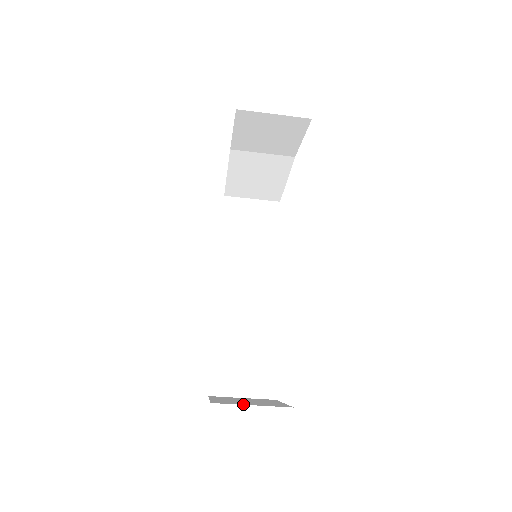
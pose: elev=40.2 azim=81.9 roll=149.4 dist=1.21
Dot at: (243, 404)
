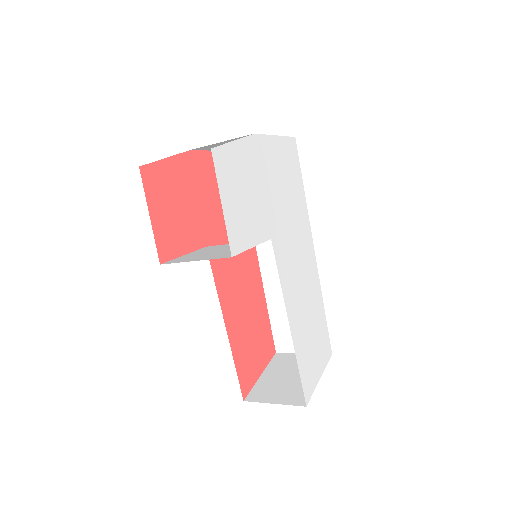
Dot at: (268, 401)
